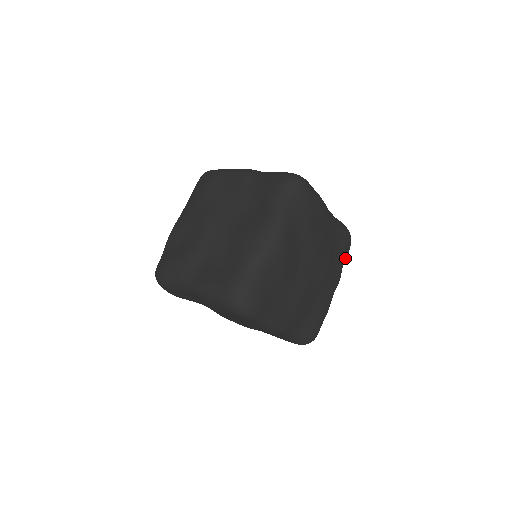
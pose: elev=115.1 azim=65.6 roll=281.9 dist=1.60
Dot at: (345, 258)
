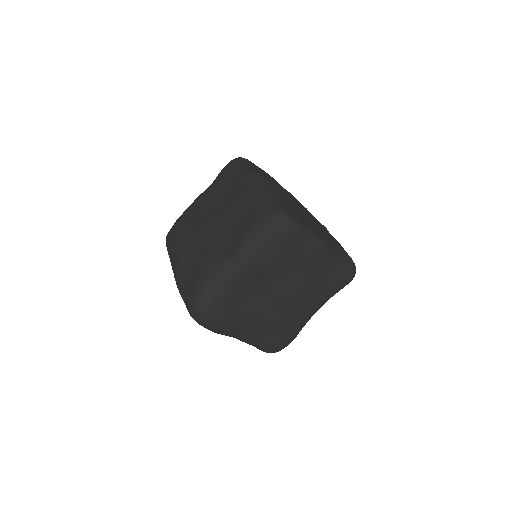
Dot at: occluded
